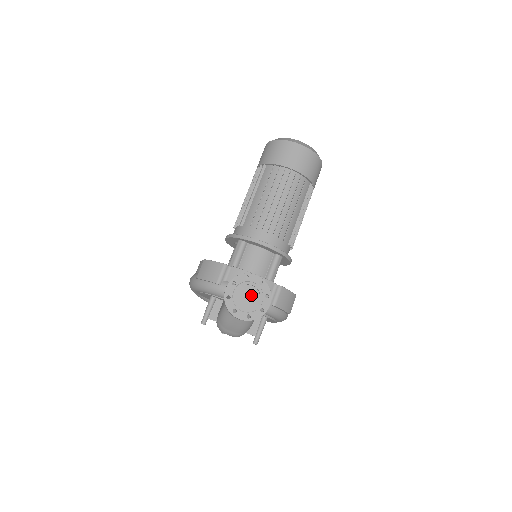
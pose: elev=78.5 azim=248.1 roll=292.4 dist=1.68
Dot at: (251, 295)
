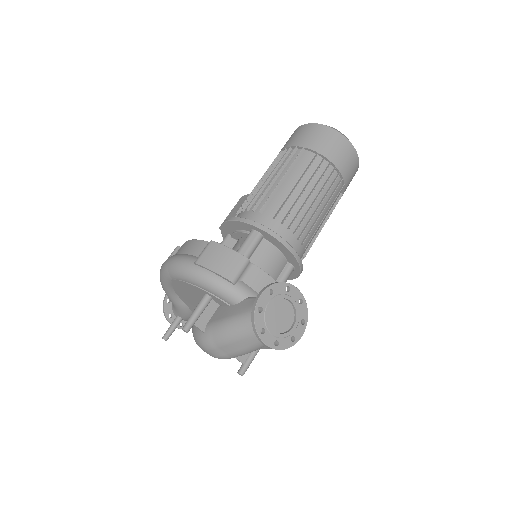
Dot at: (285, 314)
